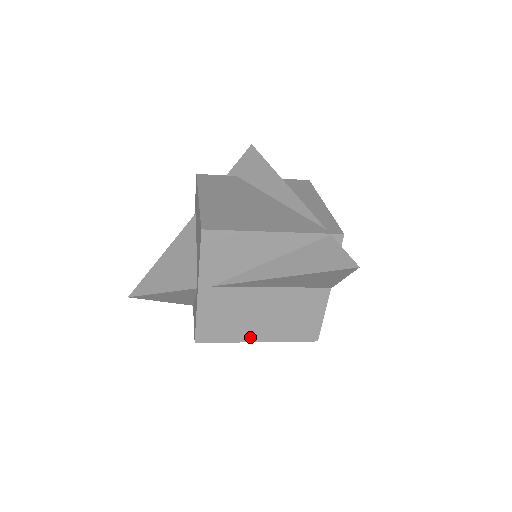
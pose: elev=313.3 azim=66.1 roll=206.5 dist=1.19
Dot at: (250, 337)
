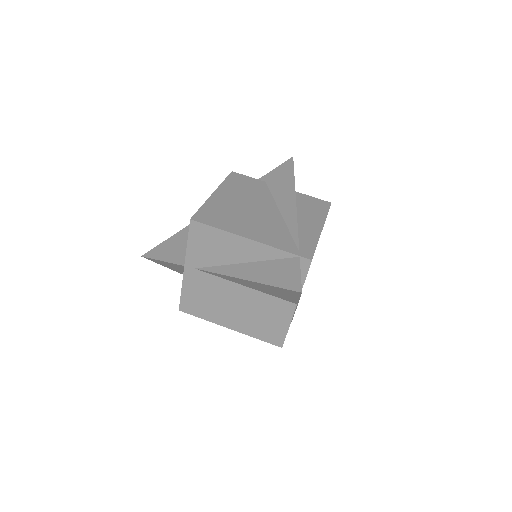
Dot at: (224, 322)
